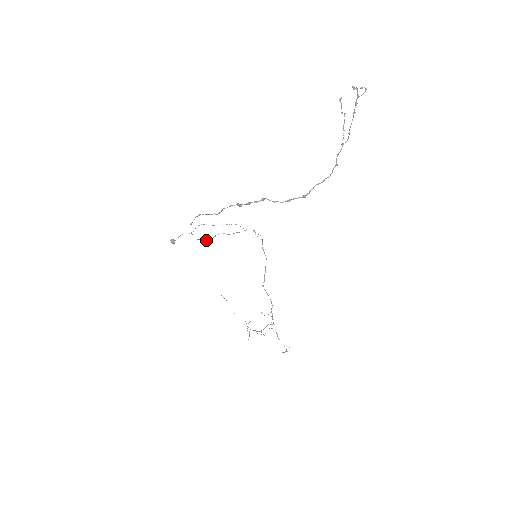
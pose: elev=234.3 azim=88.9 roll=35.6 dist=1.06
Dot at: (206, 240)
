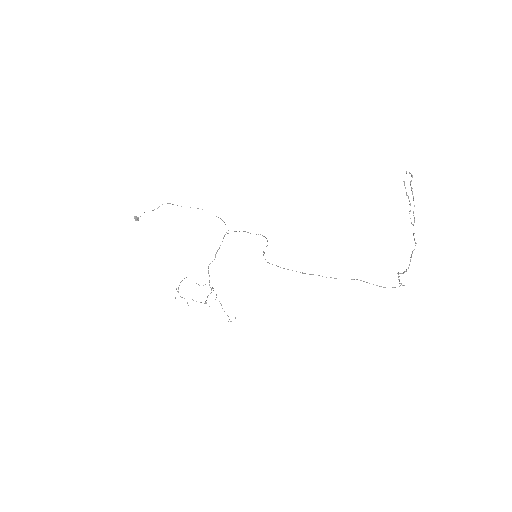
Dot at: occluded
